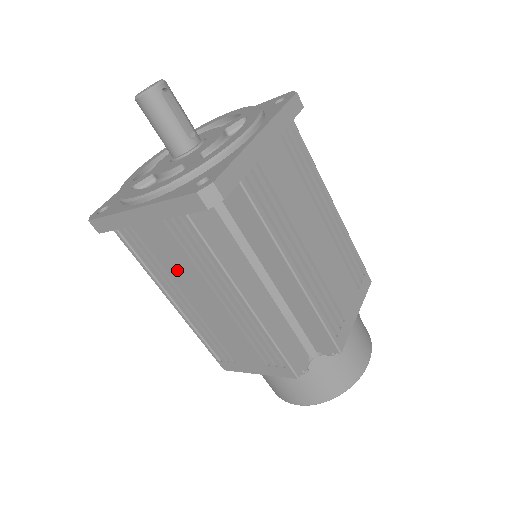
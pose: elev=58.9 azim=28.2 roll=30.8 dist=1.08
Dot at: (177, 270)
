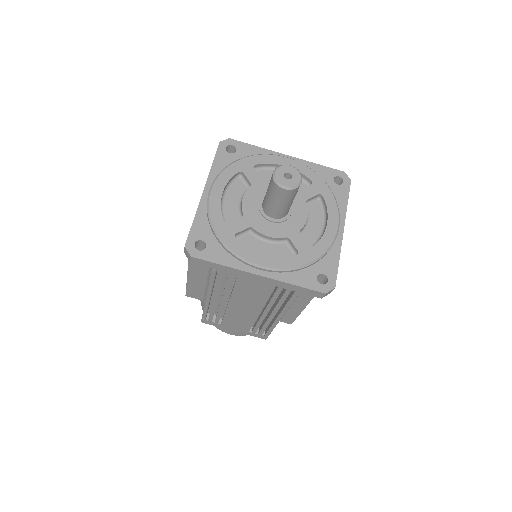
Dot at: (245, 296)
